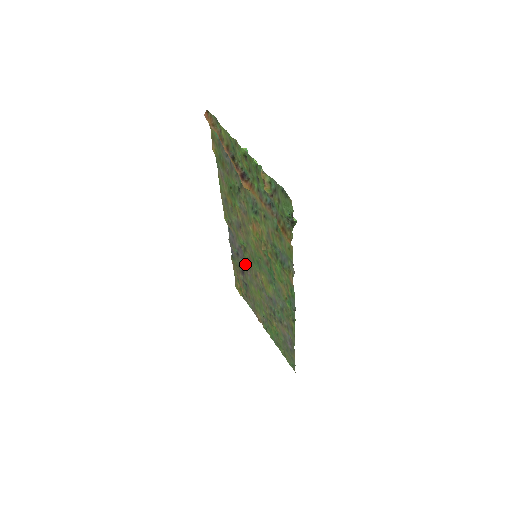
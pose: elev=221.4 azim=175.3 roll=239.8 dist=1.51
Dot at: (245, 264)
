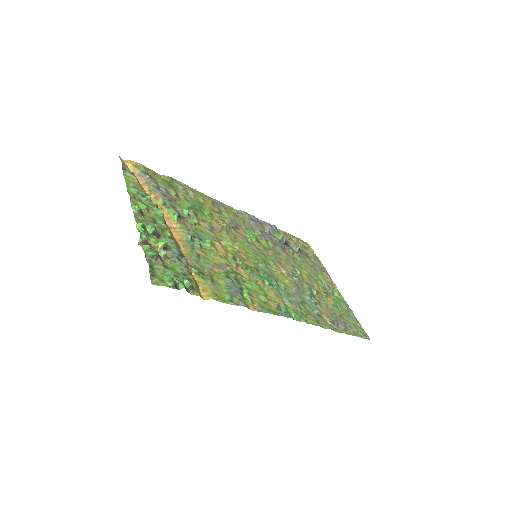
Dot at: (277, 244)
